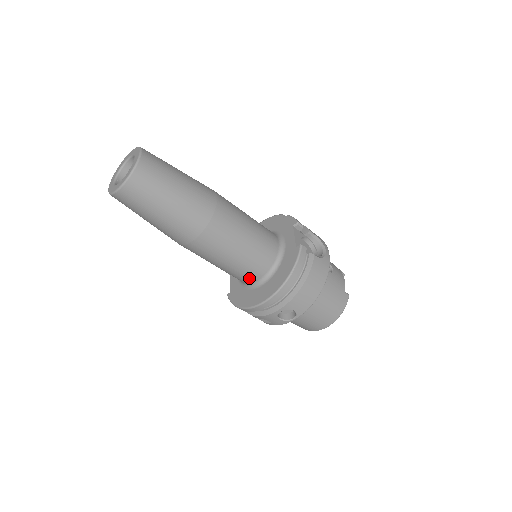
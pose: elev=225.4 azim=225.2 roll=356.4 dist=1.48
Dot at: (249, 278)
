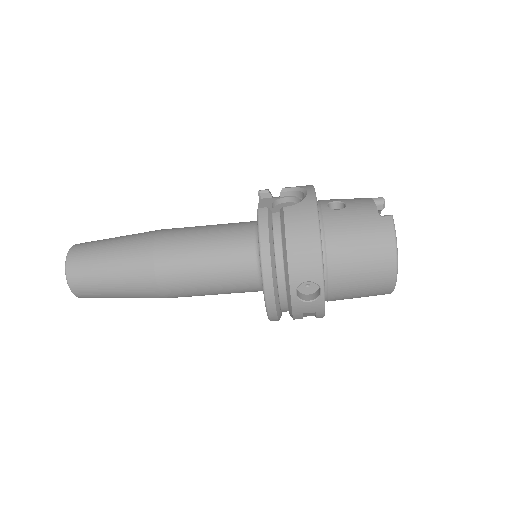
Dot at: (249, 282)
